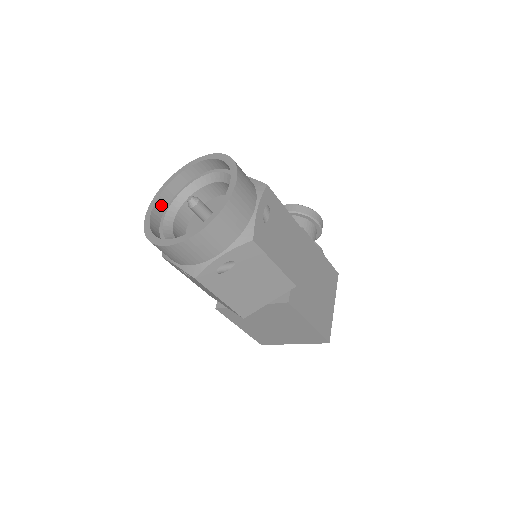
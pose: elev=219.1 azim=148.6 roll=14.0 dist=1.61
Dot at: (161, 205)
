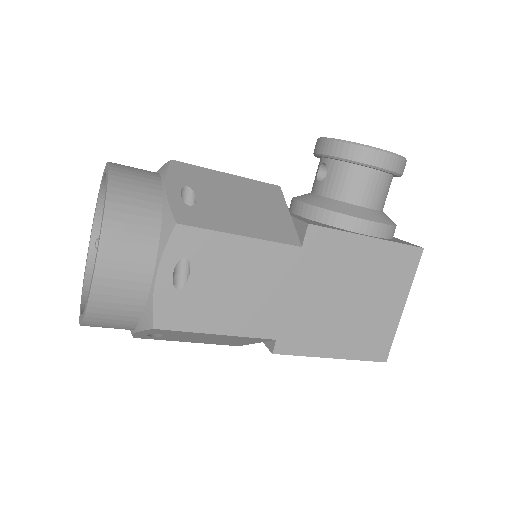
Dot at: occluded
